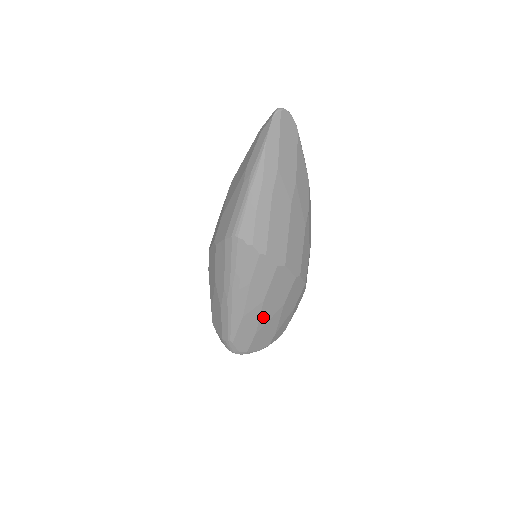
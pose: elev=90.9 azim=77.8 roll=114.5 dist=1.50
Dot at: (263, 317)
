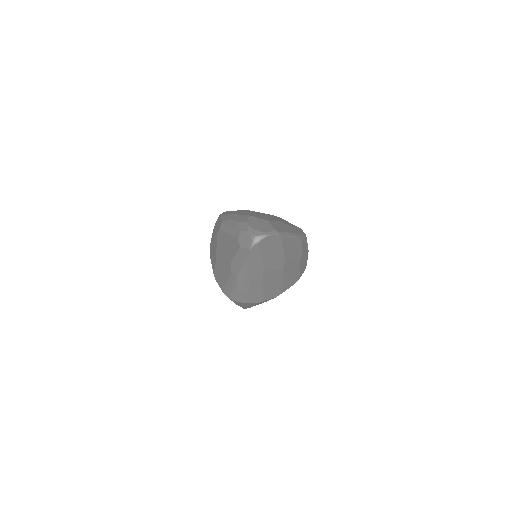
Dot at: occluded
